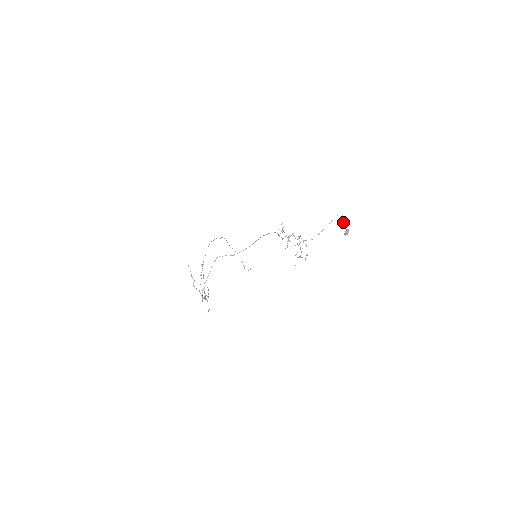
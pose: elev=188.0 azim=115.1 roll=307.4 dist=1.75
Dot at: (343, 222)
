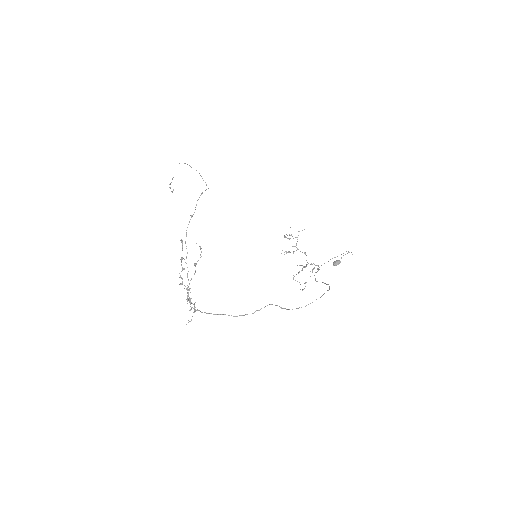
Dot at: occluded
